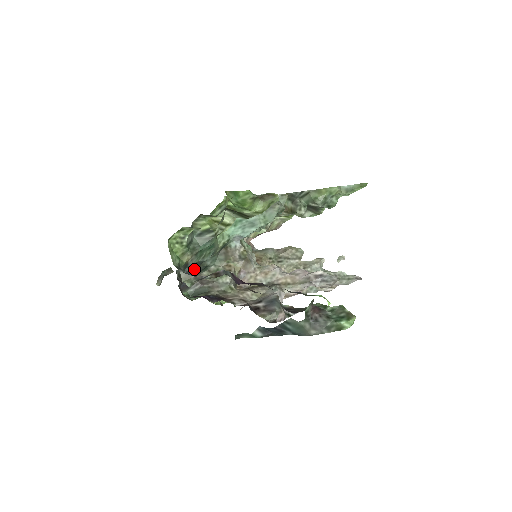
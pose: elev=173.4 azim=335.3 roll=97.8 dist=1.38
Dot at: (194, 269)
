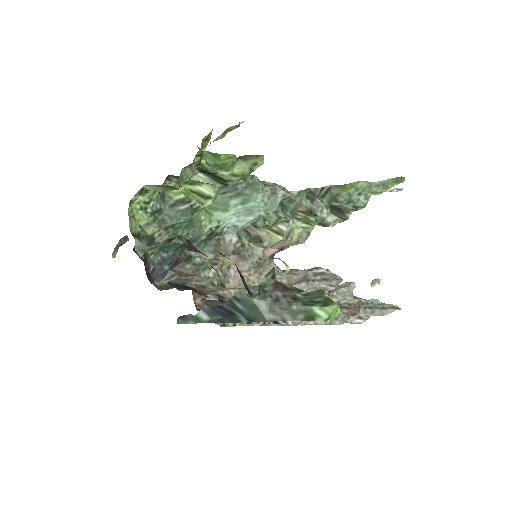
Dot at: (172, 256)
